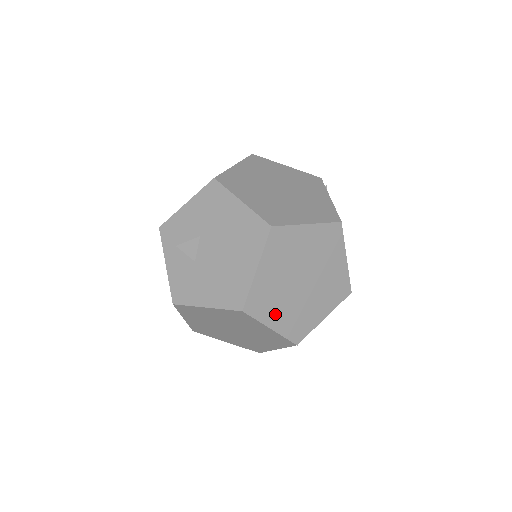
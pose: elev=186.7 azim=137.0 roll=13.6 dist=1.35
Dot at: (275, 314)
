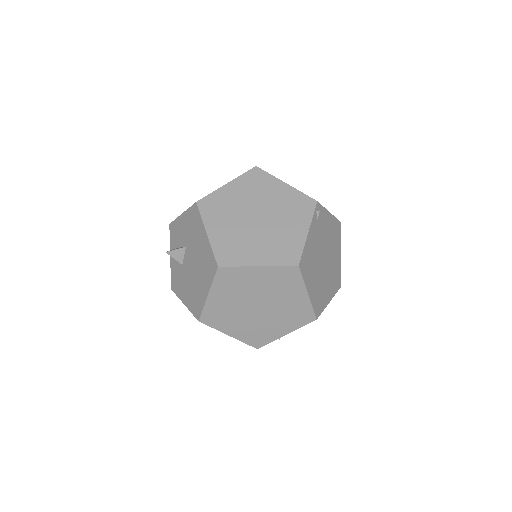
Dot at: (231, 326)
